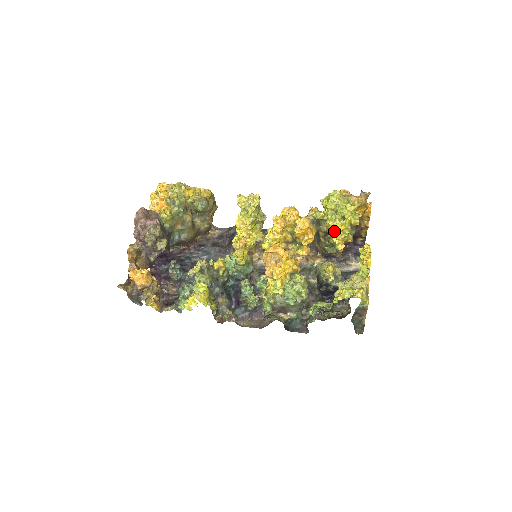
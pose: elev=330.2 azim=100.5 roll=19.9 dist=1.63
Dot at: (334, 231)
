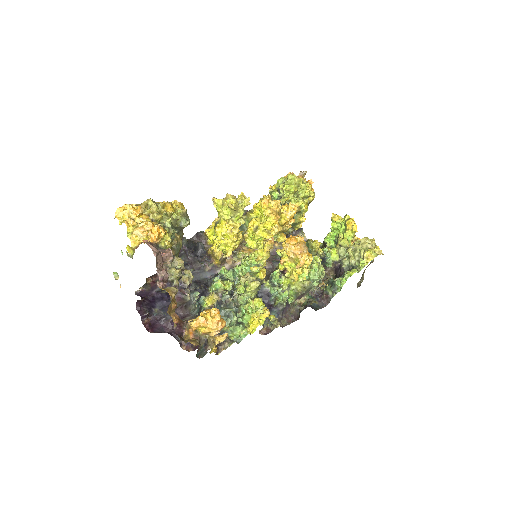
Dot at: (300, 211)
